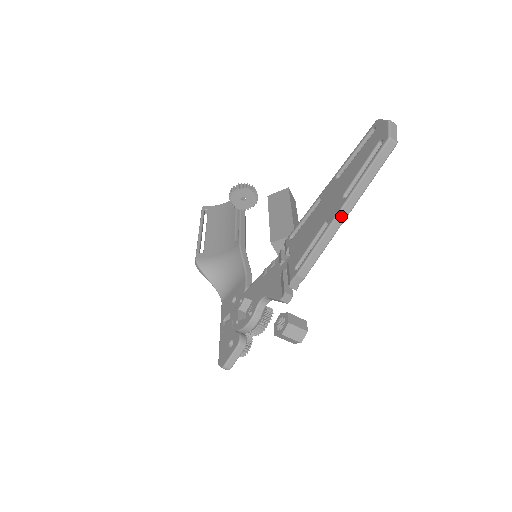
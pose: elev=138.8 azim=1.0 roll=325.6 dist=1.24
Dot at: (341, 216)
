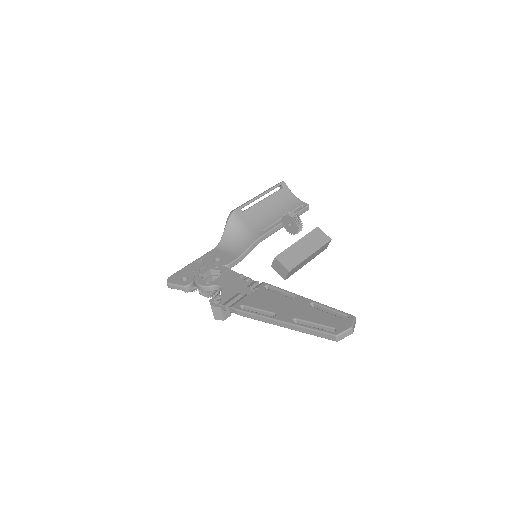
Dot at: (281, 324)
